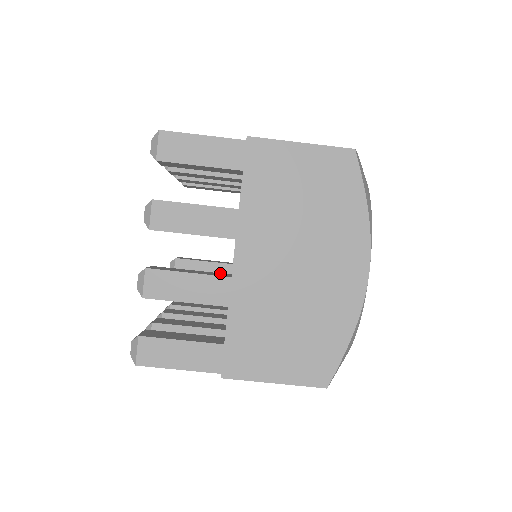
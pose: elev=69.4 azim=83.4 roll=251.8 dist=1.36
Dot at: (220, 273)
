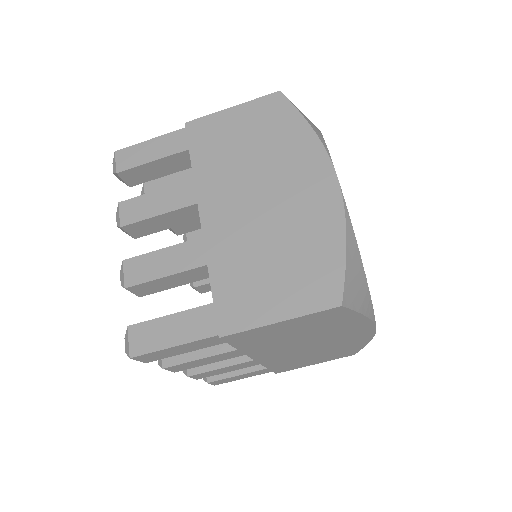
Dot at: occluded
